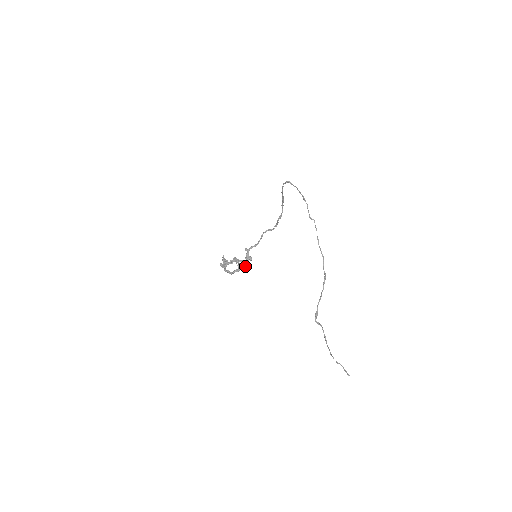
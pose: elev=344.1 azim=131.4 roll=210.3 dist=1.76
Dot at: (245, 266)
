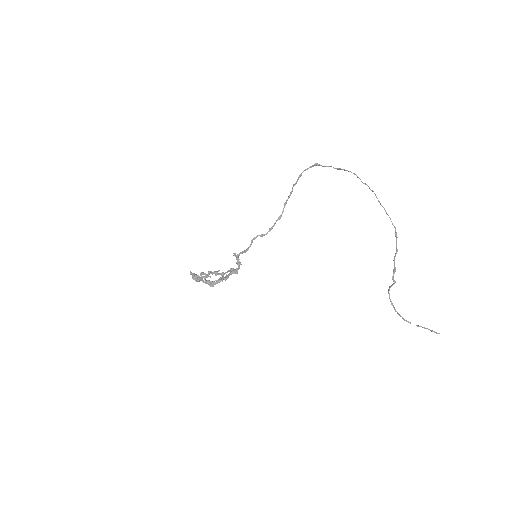
Dot at: (237, 271)
